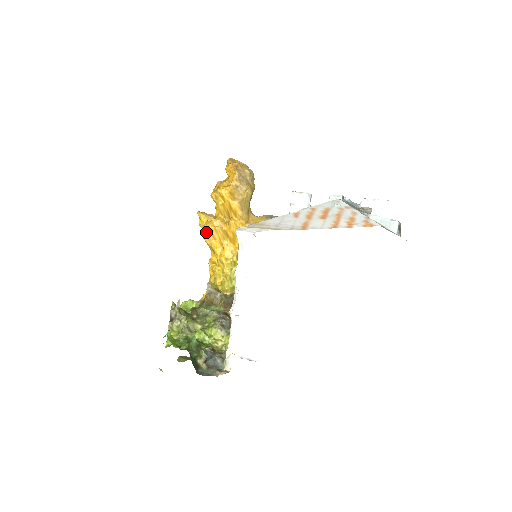
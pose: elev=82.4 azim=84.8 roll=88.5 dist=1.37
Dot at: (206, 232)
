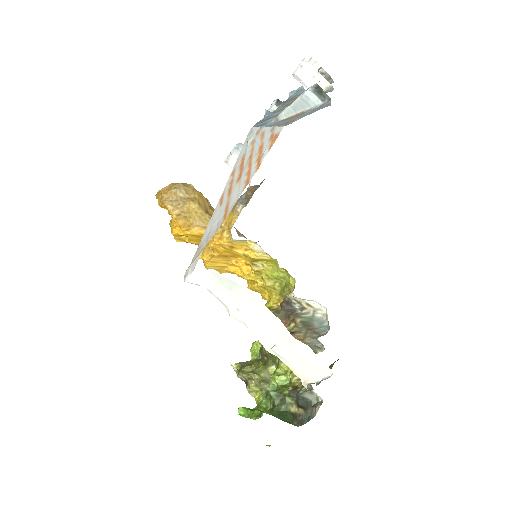
Dot at: occluded
